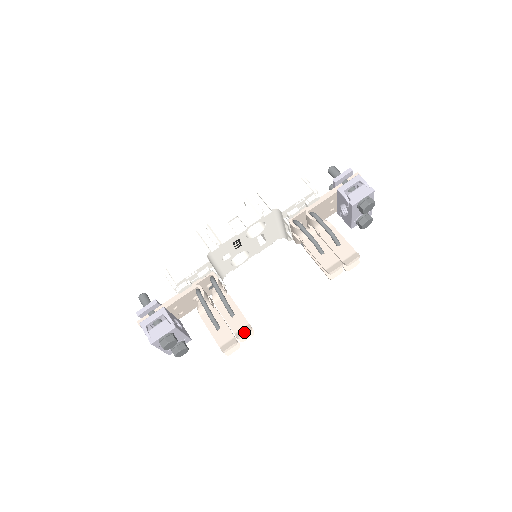
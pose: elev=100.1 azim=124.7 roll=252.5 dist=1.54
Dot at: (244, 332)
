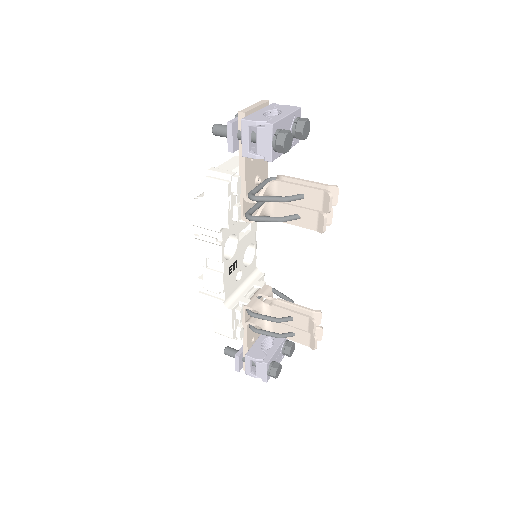
Dot at: (312, 328)
